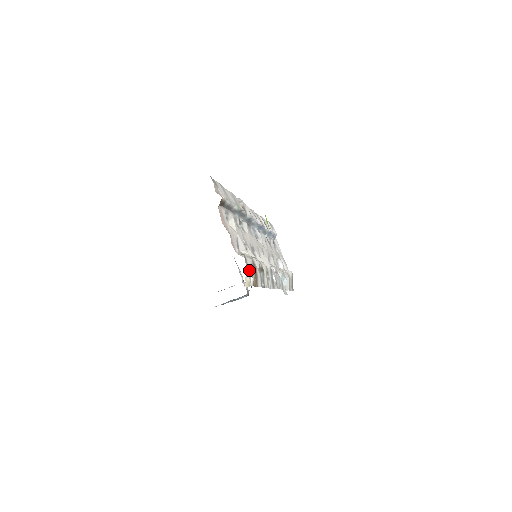
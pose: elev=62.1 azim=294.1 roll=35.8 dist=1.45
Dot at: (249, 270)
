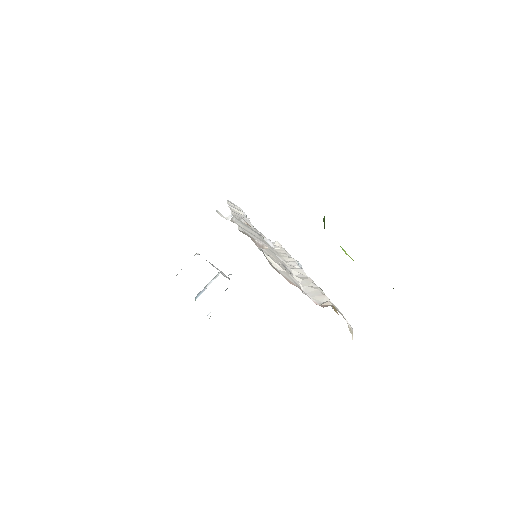
Dot at: (343, 316)
